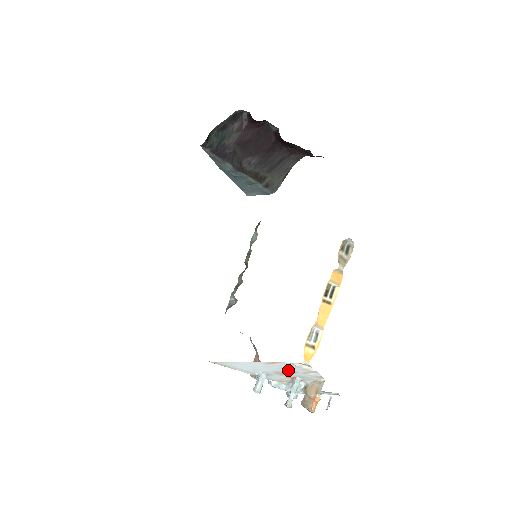
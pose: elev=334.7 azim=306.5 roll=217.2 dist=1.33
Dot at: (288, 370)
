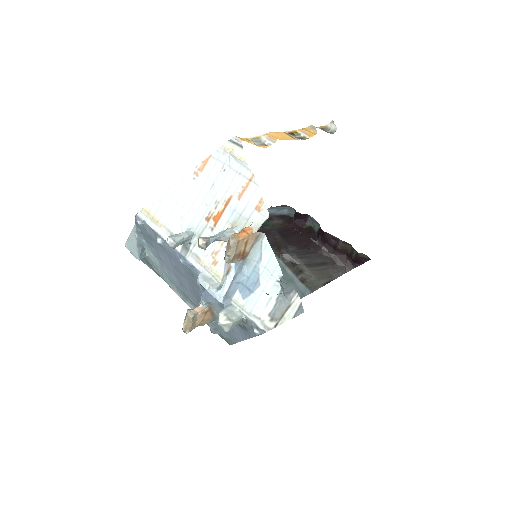
Dot at: (220, 194)
